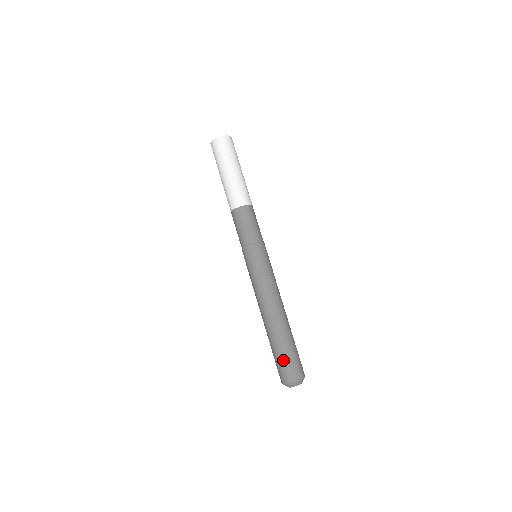
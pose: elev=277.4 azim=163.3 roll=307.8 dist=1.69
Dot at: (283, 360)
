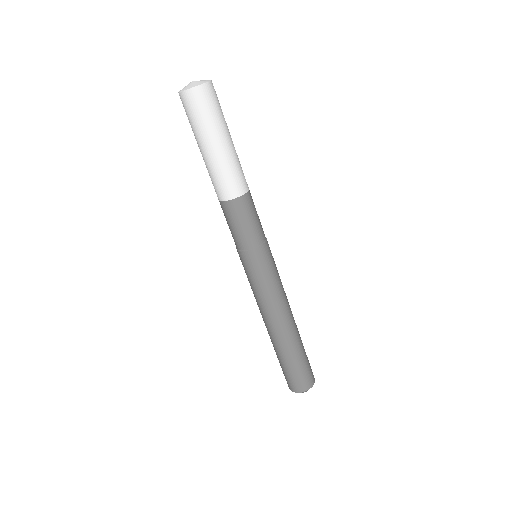
Dot at: (300, 370)
